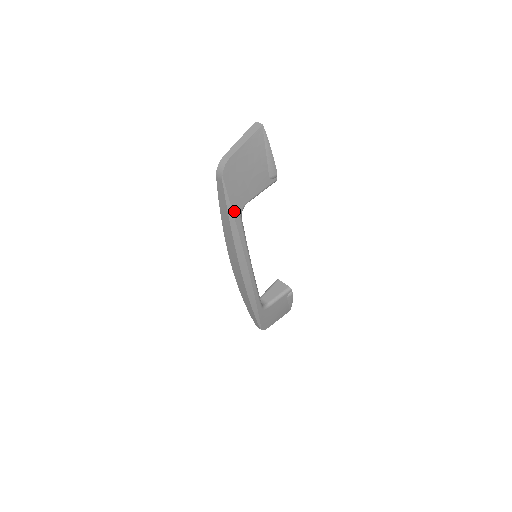
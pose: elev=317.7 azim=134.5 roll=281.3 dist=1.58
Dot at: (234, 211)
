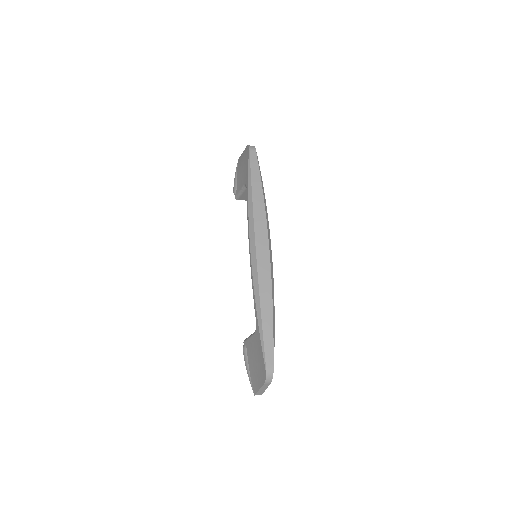
Dot at: (261, 178)
